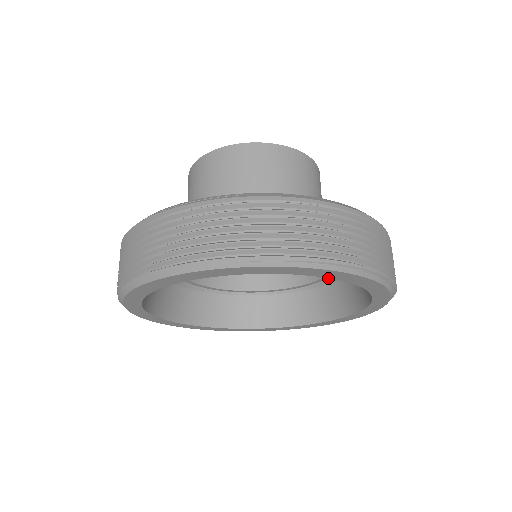
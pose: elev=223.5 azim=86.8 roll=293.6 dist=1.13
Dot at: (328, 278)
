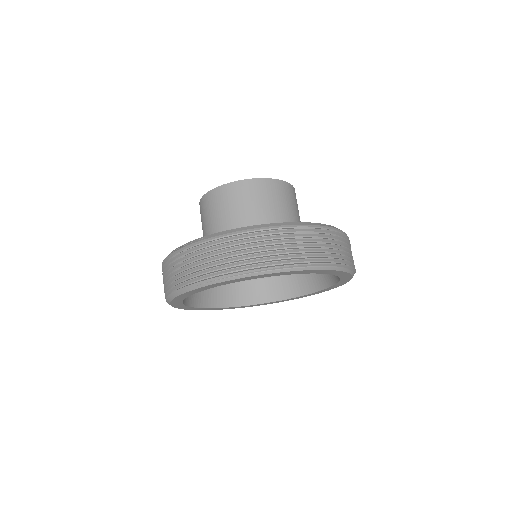
Dot at: occluded
